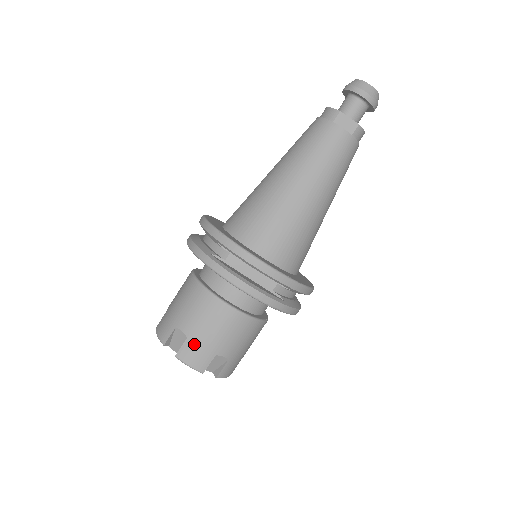
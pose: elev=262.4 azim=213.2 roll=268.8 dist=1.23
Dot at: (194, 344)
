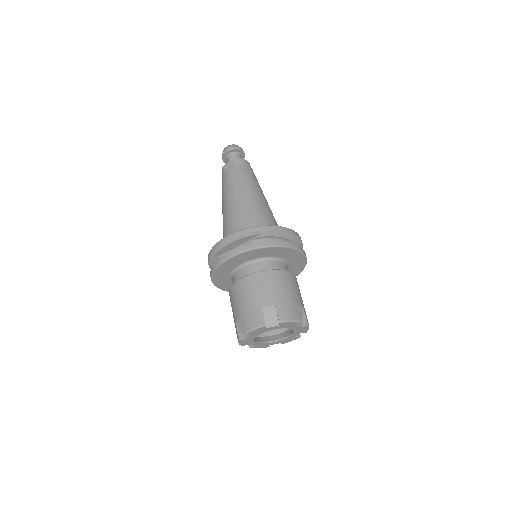
Dot at: (246, 315)
